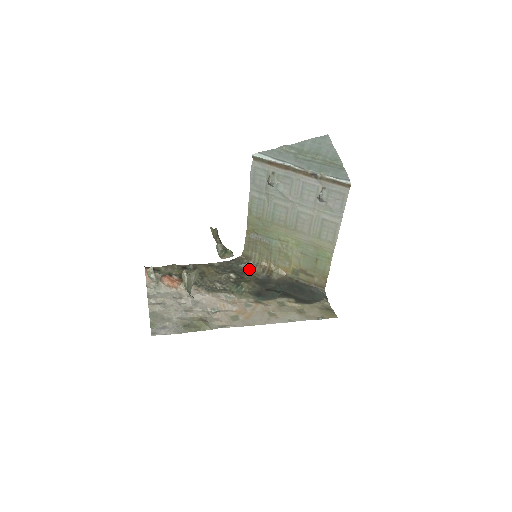
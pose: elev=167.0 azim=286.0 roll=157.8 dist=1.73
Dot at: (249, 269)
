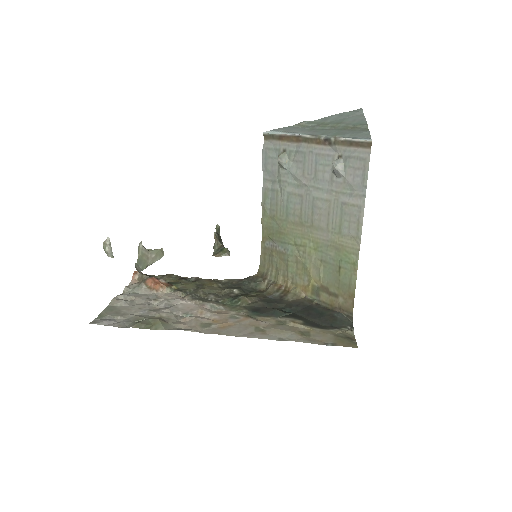
Dot at: (262, 289)
